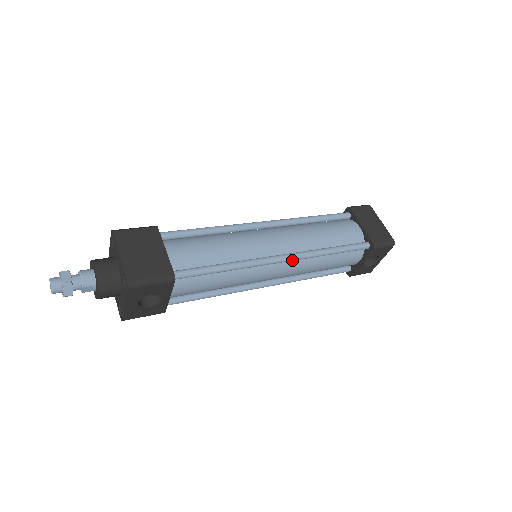
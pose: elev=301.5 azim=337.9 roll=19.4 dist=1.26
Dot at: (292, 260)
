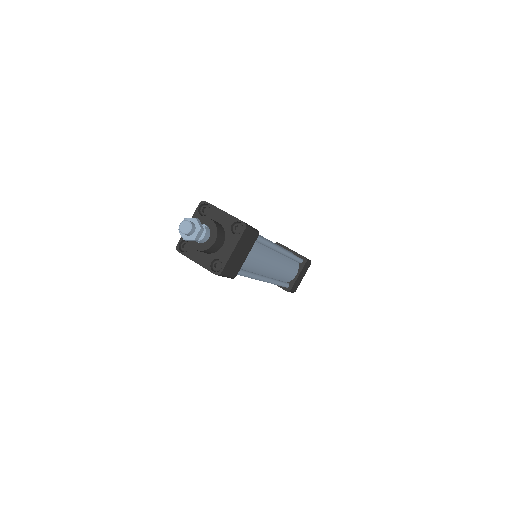
Dot at: occluded
